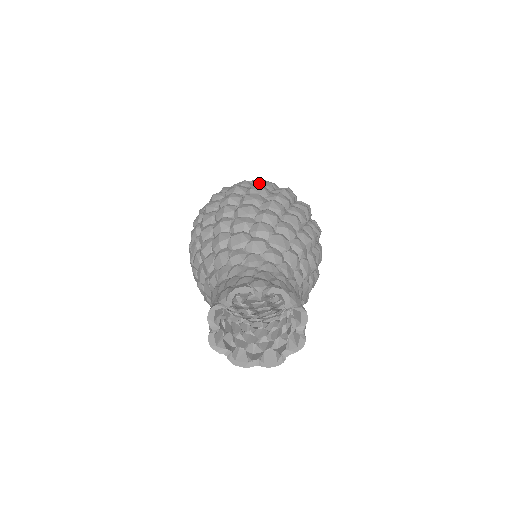
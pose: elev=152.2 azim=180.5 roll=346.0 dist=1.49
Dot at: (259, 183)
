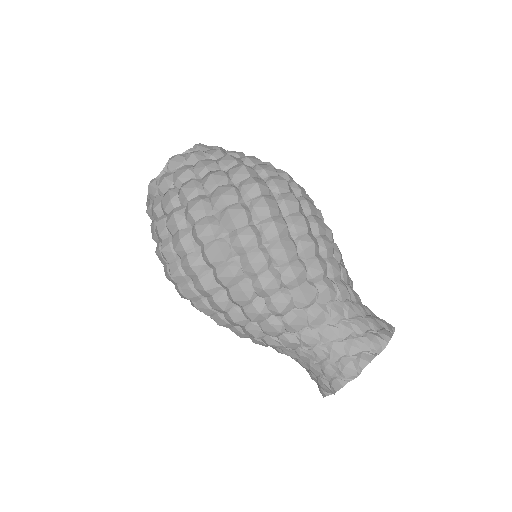
Dot at: (202, 239)
